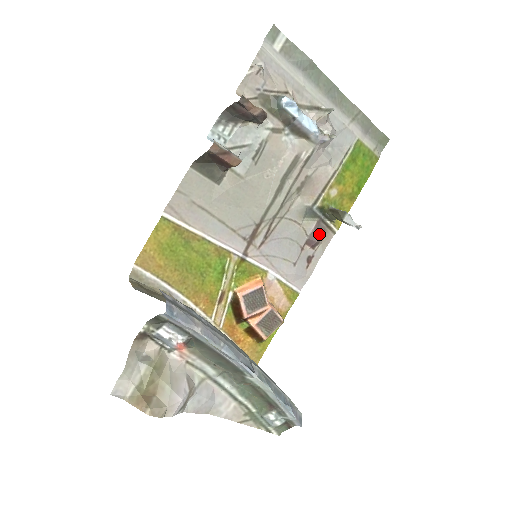
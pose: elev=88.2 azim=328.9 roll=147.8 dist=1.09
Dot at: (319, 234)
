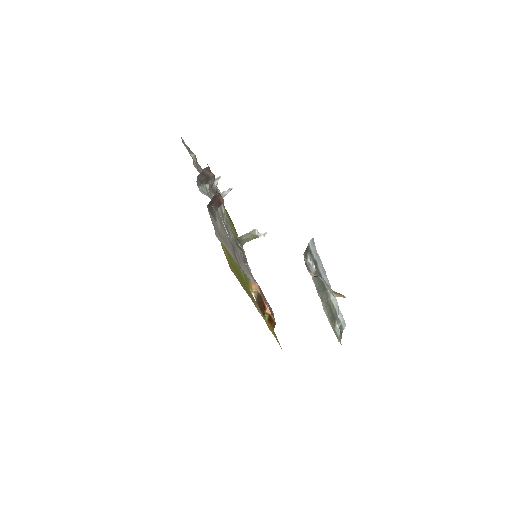
Dot at: (244, 255)
